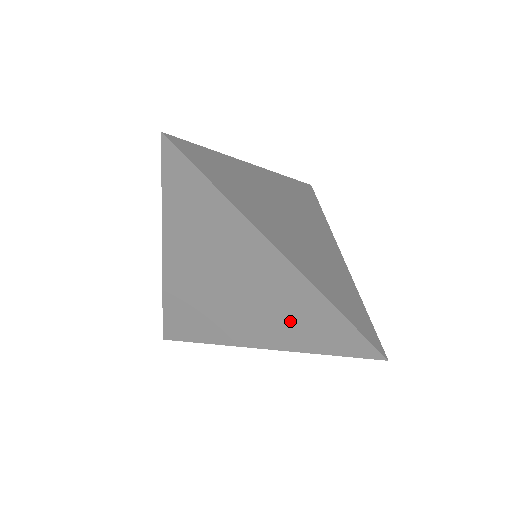
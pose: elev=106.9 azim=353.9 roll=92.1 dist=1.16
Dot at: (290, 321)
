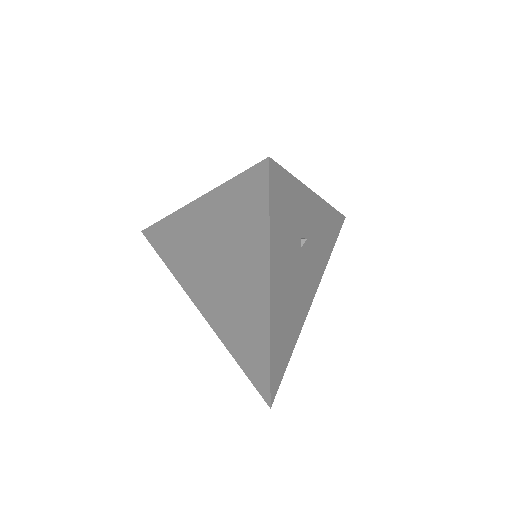
Dot at: (240, 238)
